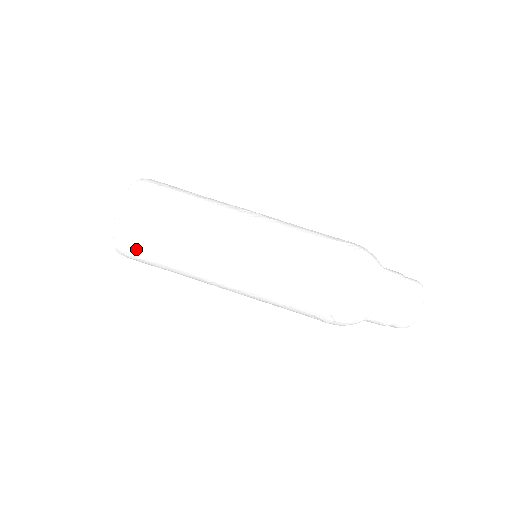
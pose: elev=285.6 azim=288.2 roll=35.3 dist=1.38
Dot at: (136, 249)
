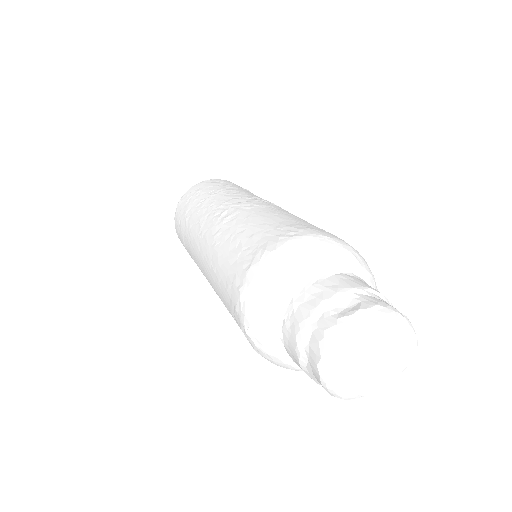
Dot at: occluded
